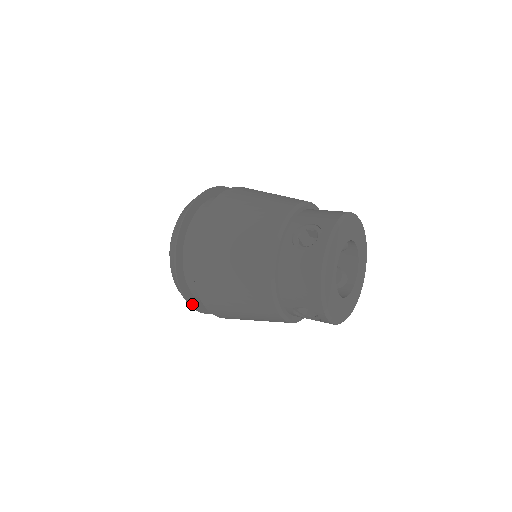
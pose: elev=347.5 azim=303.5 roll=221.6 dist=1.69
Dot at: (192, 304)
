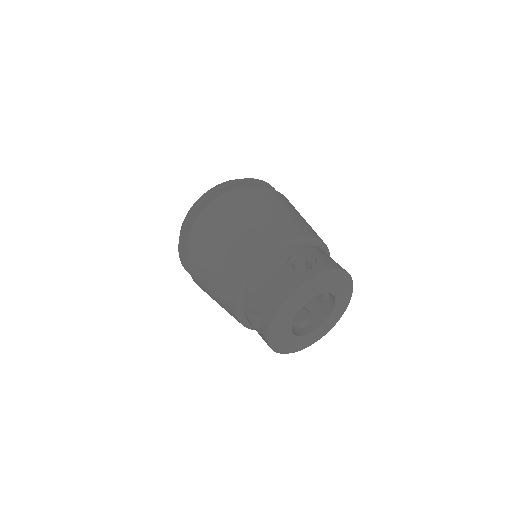
Dot at: occluded
